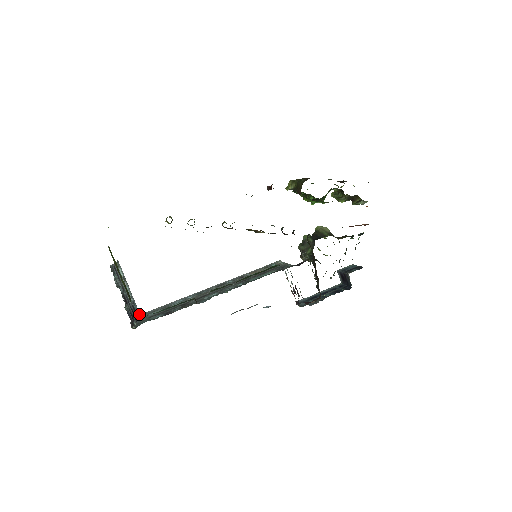
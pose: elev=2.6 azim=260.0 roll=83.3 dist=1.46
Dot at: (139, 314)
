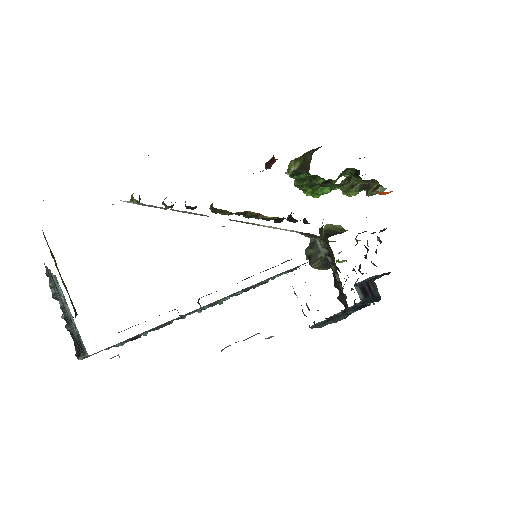
Dot at: (87, 354)
